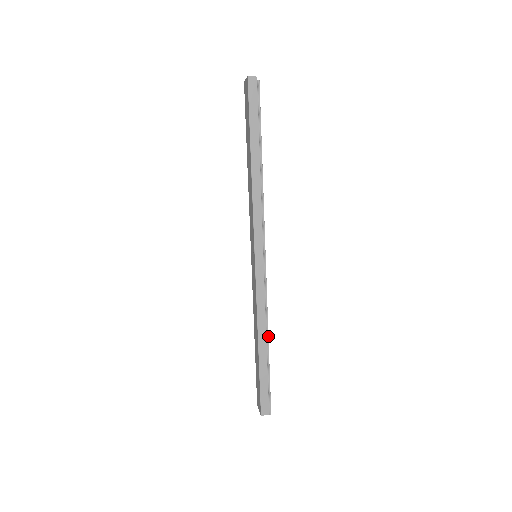
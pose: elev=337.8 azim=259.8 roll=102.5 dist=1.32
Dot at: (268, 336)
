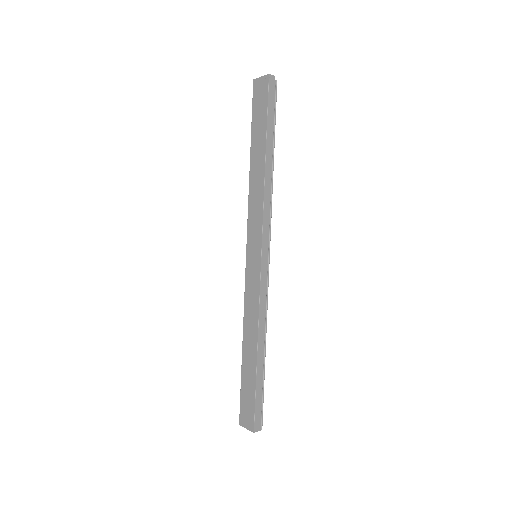
Dot at: occluded
